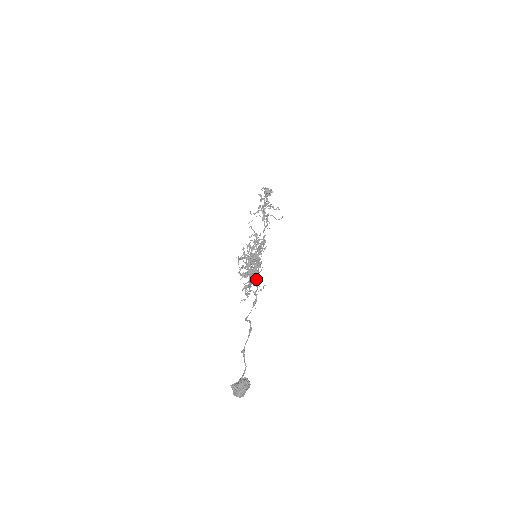
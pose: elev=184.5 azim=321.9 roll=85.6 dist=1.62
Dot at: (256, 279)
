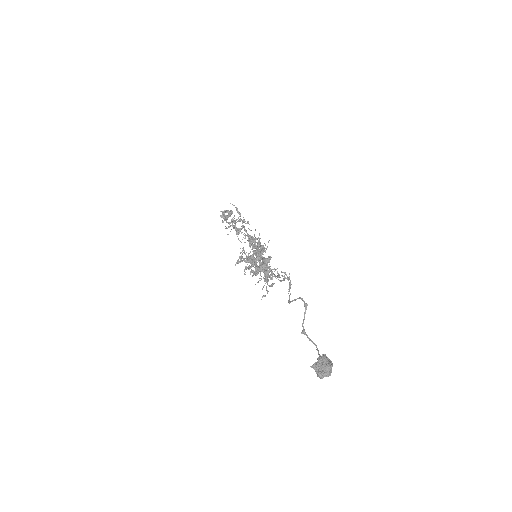
Dot at: (271, 272)
